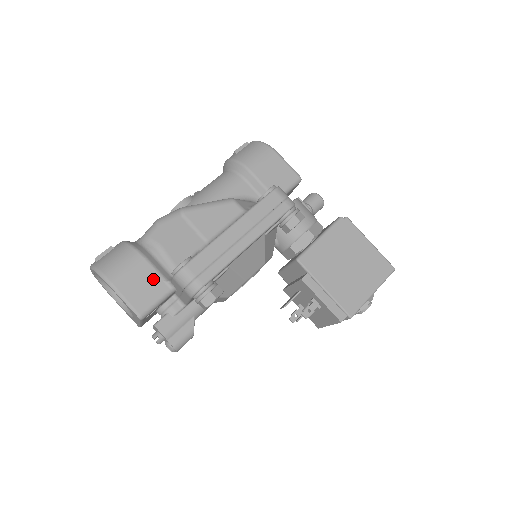
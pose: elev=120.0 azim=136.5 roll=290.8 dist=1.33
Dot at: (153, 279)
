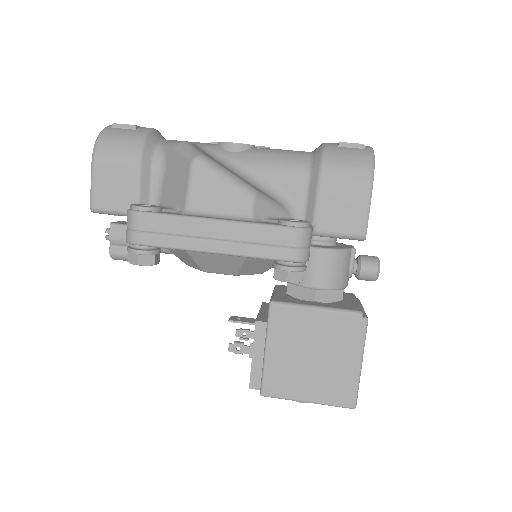
Dot at: (129, 190)
